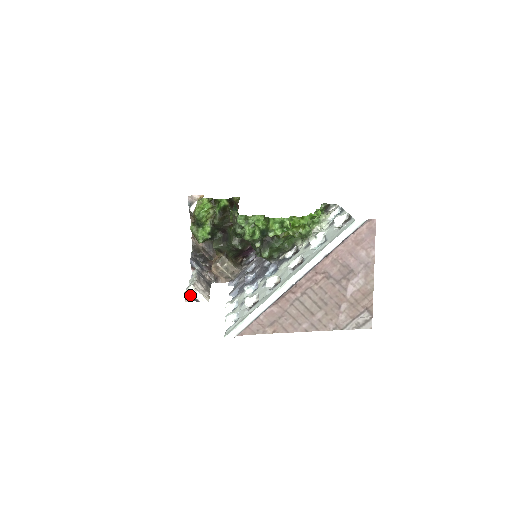
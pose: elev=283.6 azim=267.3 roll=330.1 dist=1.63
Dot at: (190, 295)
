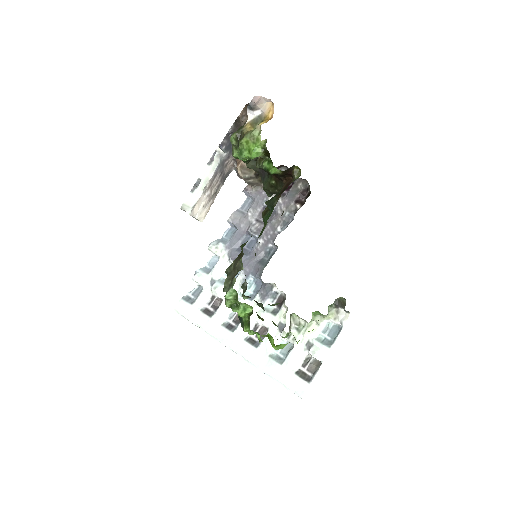
Dot at: occluded
